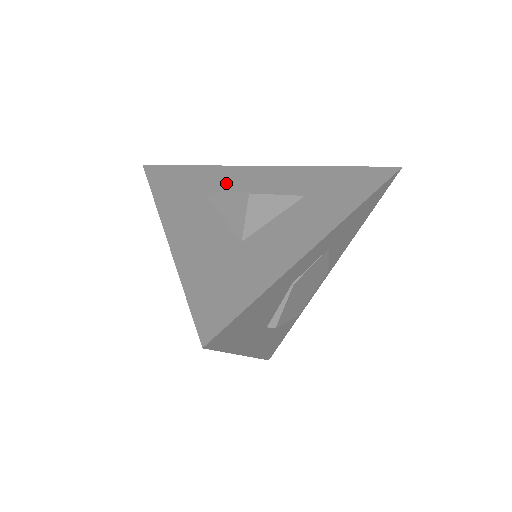
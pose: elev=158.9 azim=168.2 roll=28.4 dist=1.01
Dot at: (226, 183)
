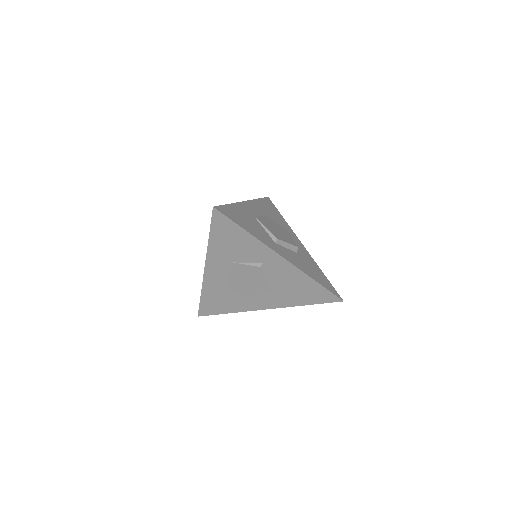
Dot at: occluded
